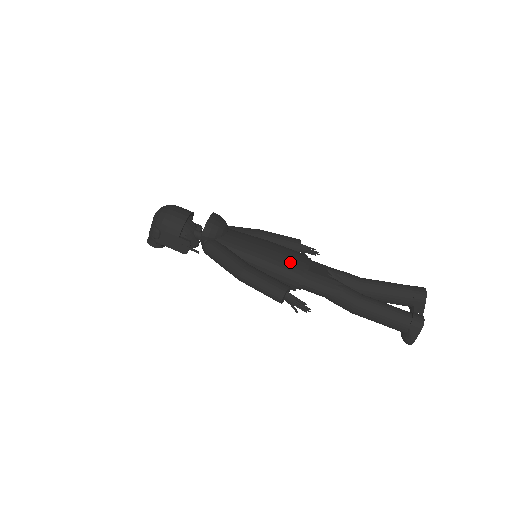
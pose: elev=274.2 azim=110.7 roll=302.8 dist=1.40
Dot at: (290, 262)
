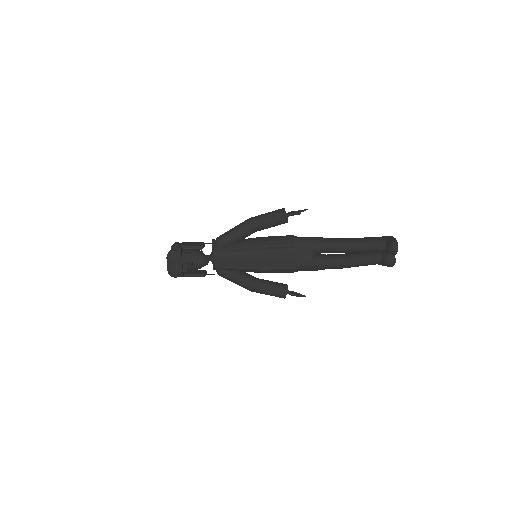
Dot at: occluded
